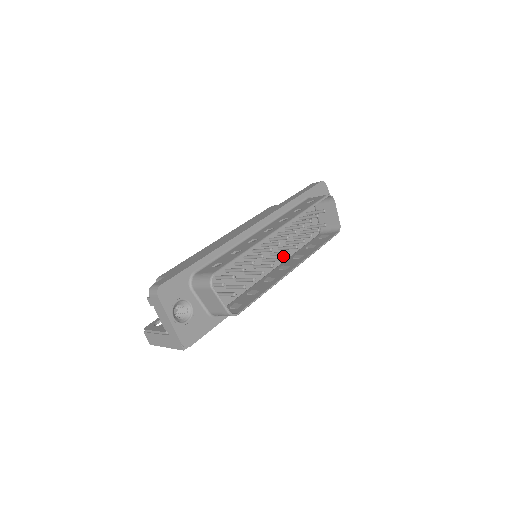
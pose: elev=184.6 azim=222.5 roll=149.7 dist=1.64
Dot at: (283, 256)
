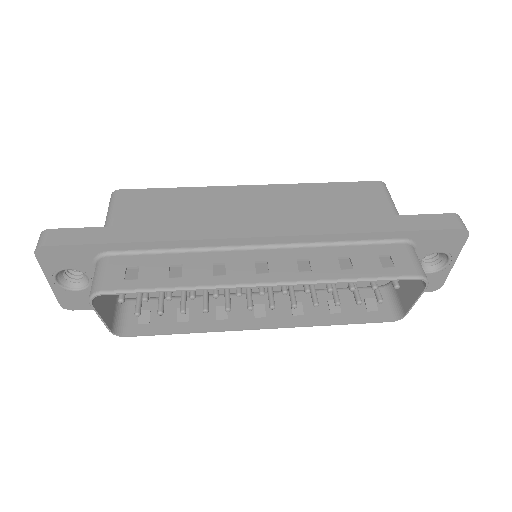
Dot at: occluded
